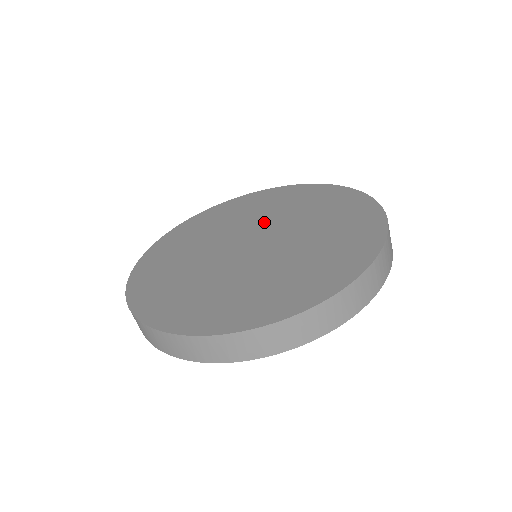
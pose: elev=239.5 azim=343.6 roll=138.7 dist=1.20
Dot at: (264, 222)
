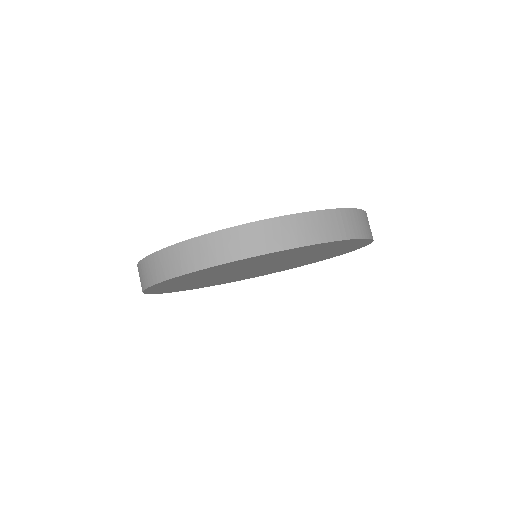
Dot at: occluded
